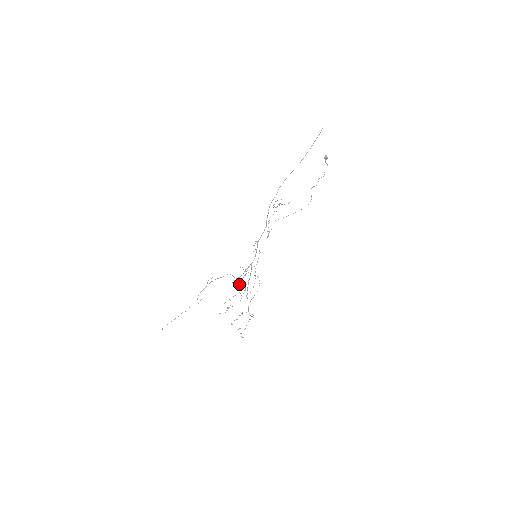
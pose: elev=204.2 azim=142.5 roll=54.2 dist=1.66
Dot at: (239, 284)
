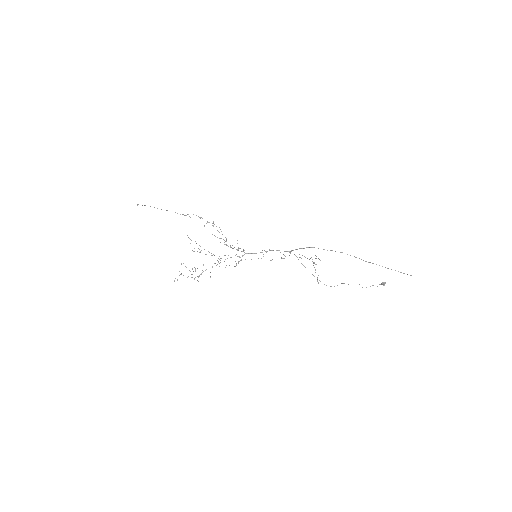
Dot at: (224, 242)
